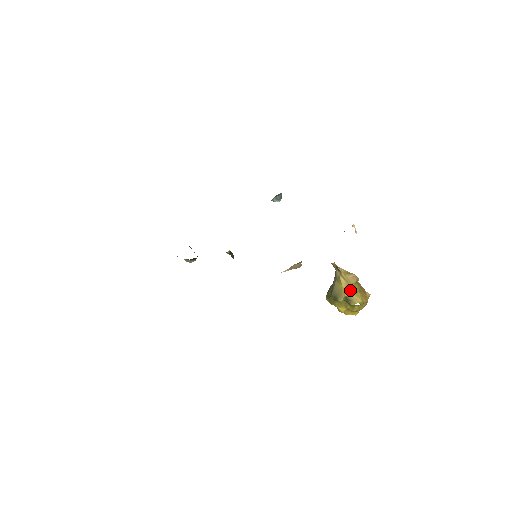
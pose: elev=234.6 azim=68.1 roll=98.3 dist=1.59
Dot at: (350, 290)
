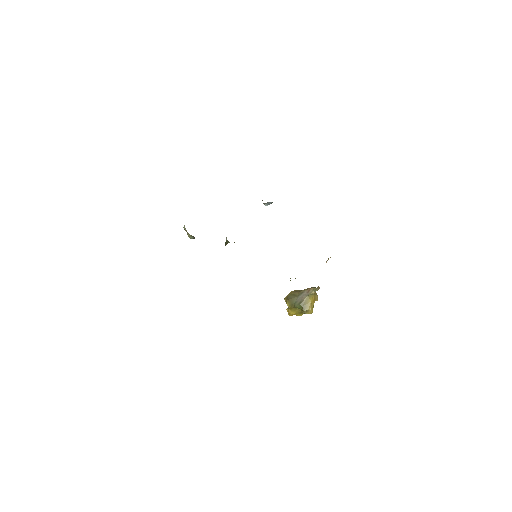
Dot at: (313, 305)
